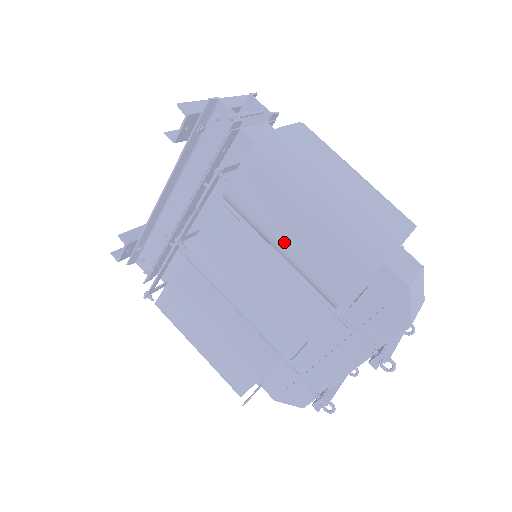
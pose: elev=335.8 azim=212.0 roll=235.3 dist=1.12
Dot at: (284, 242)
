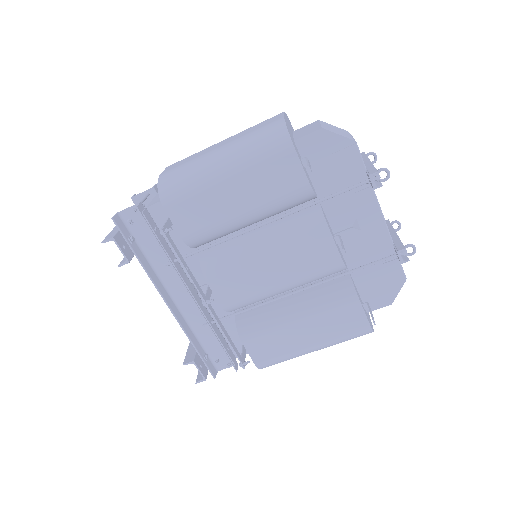
Dot at: (242, 210)
